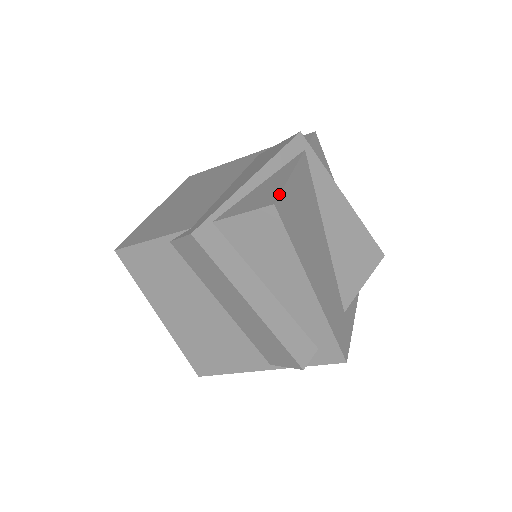
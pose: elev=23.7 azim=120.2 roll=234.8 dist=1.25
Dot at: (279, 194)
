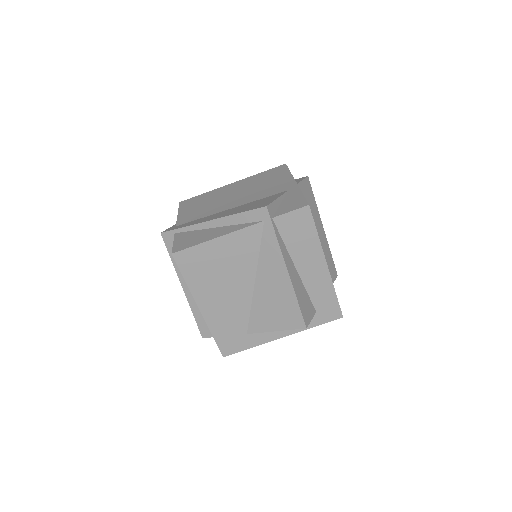
Dot at: (185, 249)
